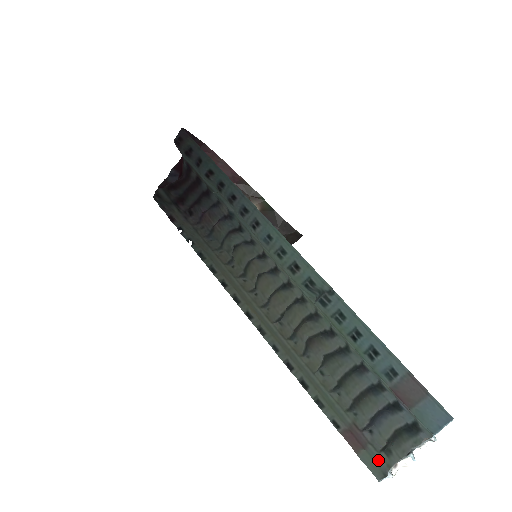
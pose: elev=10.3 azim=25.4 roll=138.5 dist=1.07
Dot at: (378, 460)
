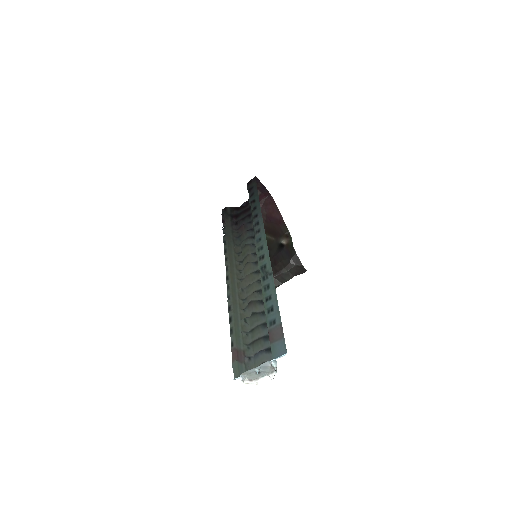
Dot at: (242, 371)
